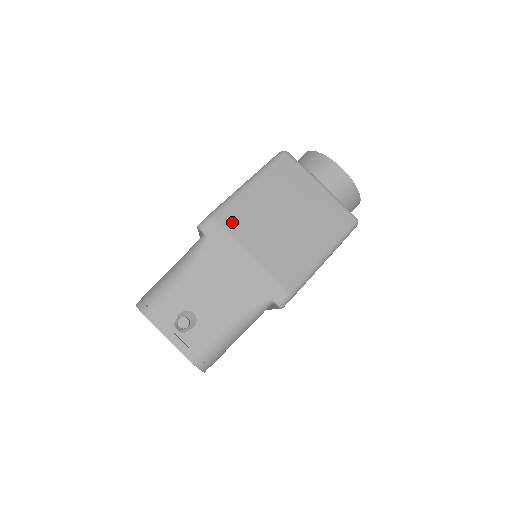
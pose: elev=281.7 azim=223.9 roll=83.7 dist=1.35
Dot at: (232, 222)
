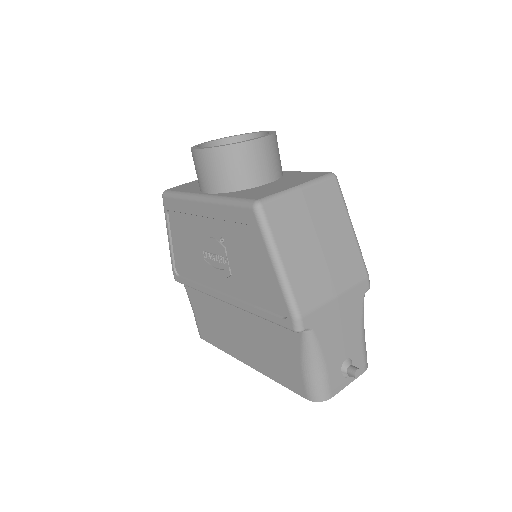
Dot at: (309, 300)
